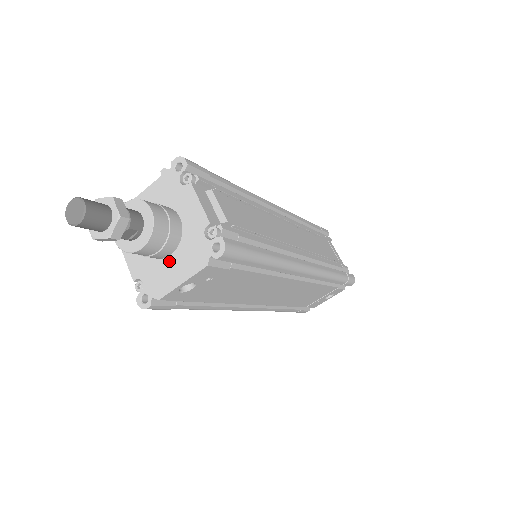
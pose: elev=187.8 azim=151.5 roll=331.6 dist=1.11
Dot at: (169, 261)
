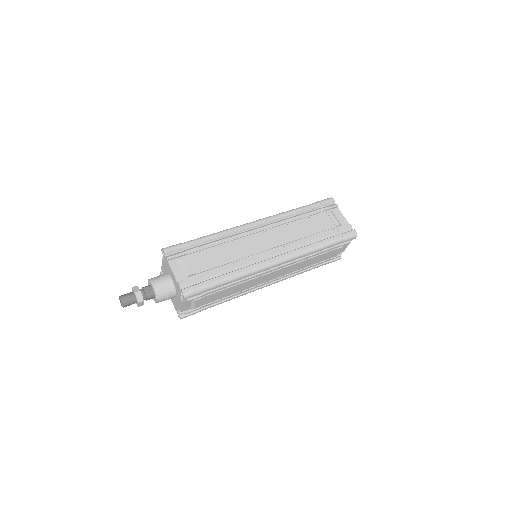
Dot at: occluded
